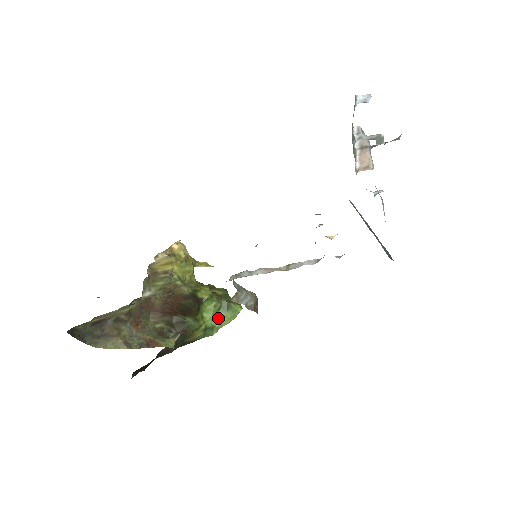
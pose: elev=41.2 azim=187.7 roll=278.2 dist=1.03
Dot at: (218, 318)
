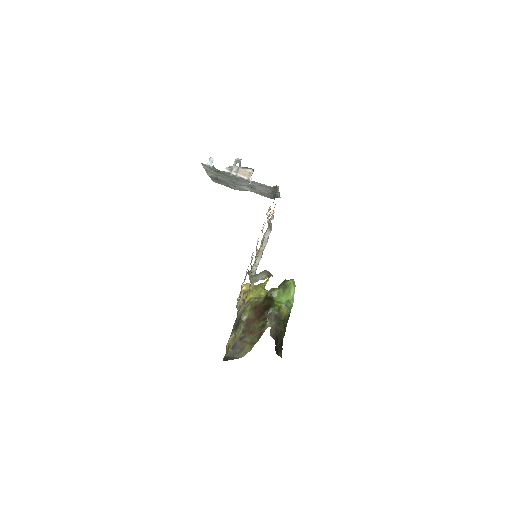
Dot at: (287, 295)
